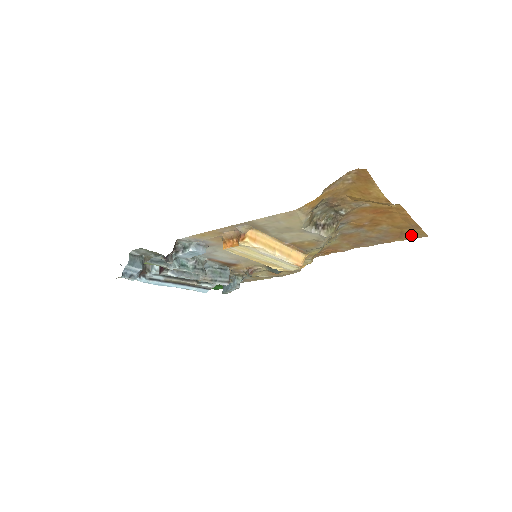
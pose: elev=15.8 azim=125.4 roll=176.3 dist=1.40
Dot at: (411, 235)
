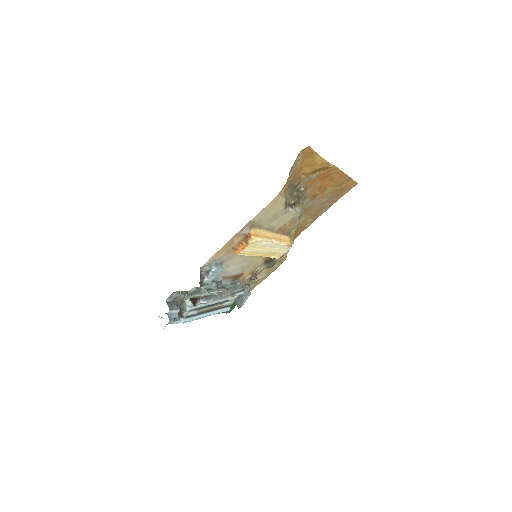
Dot at: (347, 188)
